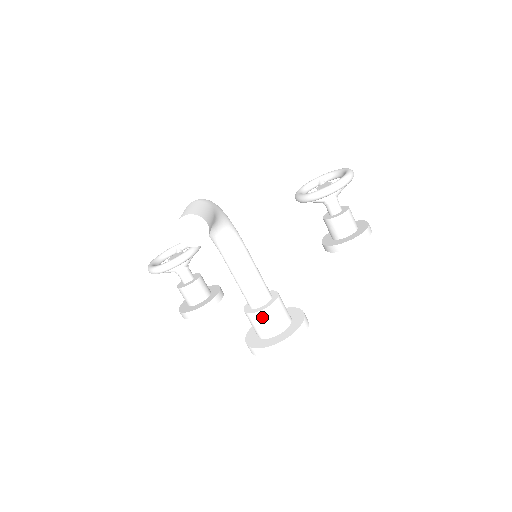
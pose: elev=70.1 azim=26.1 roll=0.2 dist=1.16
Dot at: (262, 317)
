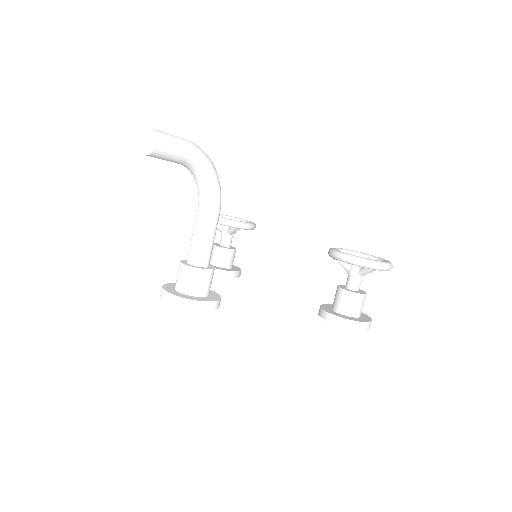
Dot at: (183, 270)
